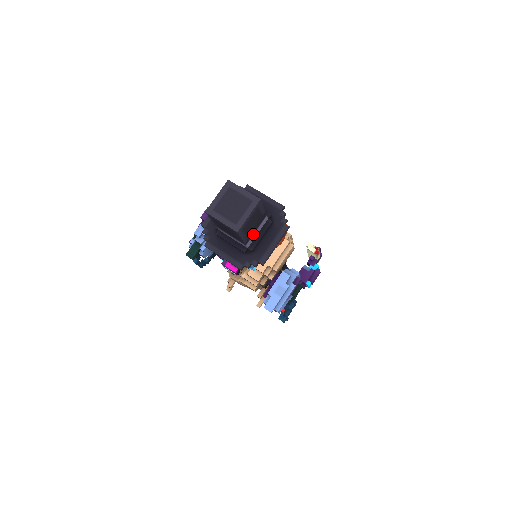
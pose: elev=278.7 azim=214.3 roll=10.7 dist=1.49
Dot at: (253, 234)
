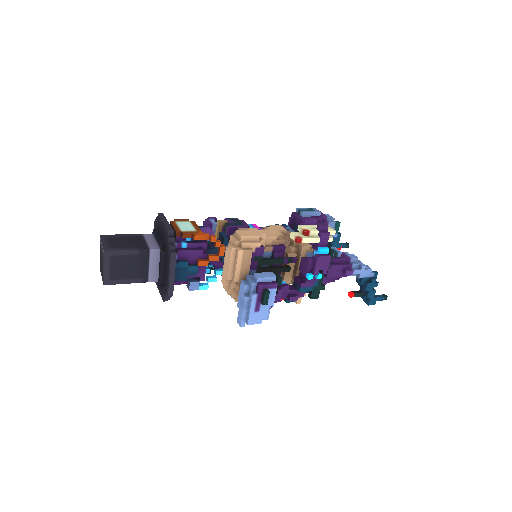
Dot at: (148, 270)
